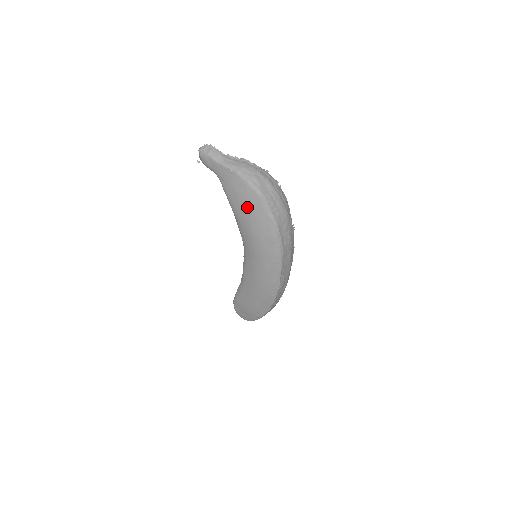
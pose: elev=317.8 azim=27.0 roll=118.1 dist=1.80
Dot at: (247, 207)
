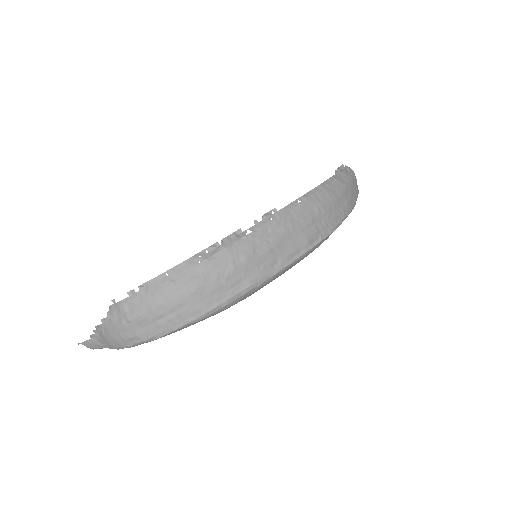
Dot at: occluded
